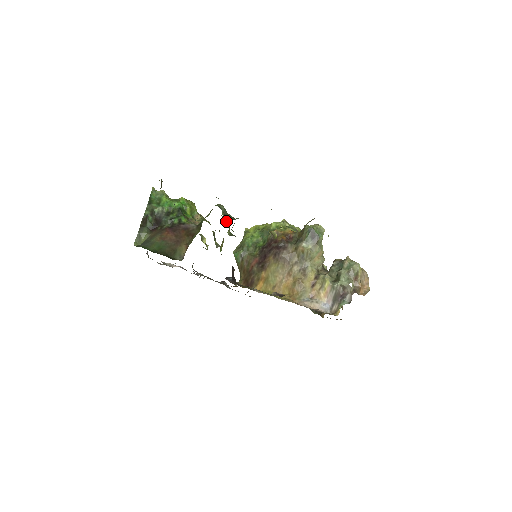
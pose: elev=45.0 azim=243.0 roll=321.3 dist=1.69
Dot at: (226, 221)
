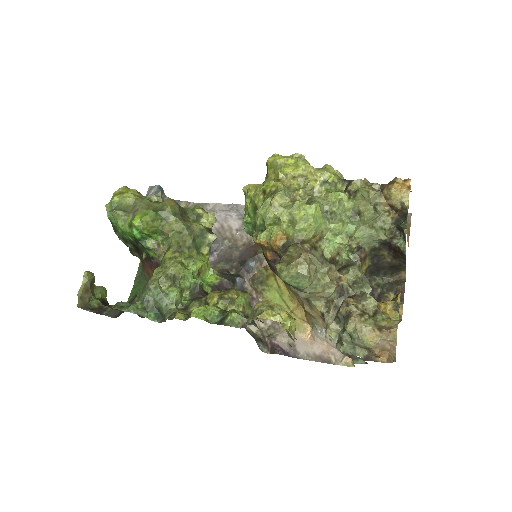
Dot at: (176, 277)
